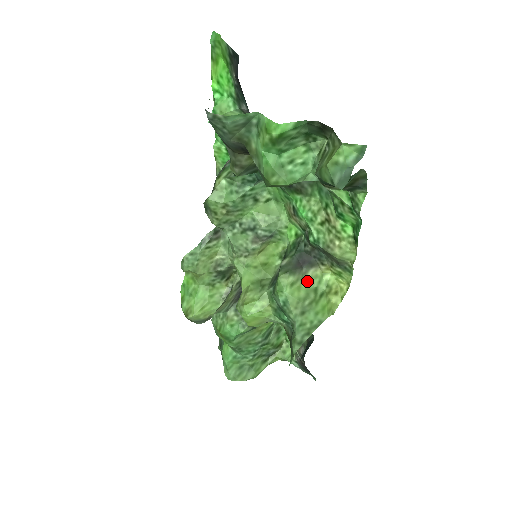
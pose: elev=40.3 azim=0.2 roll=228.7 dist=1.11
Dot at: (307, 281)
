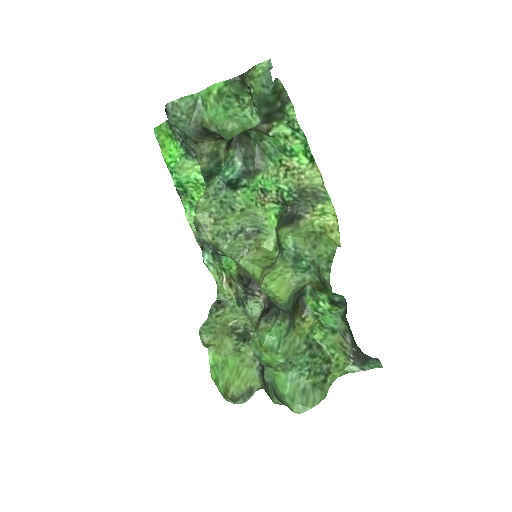
Dot at: (303, 229)
